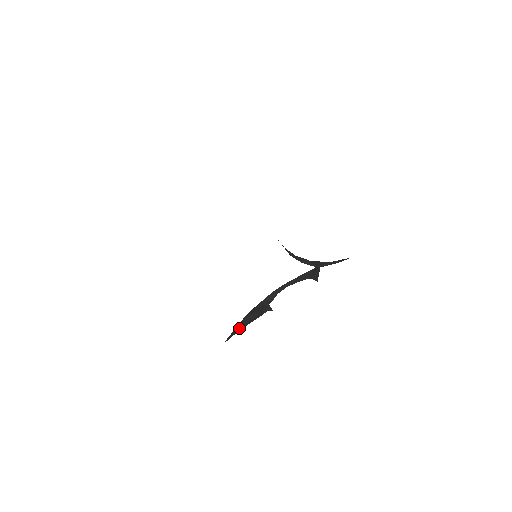
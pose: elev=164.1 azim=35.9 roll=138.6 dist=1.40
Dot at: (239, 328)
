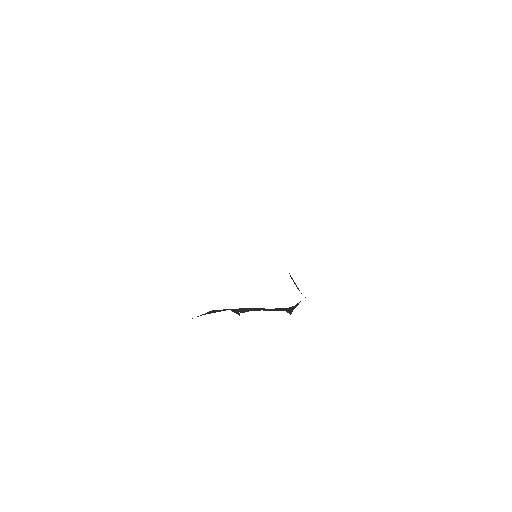
Dot at: (204, 314)
